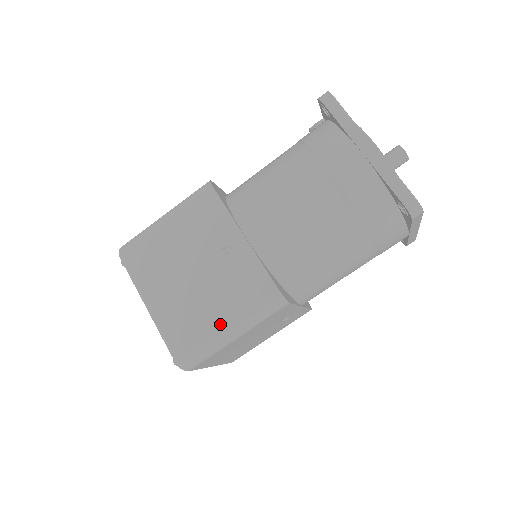
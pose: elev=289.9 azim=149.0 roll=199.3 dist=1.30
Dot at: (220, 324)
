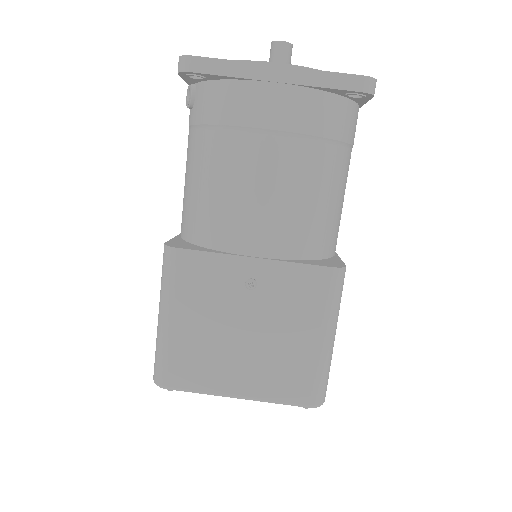
Dot at: (315, 343)
